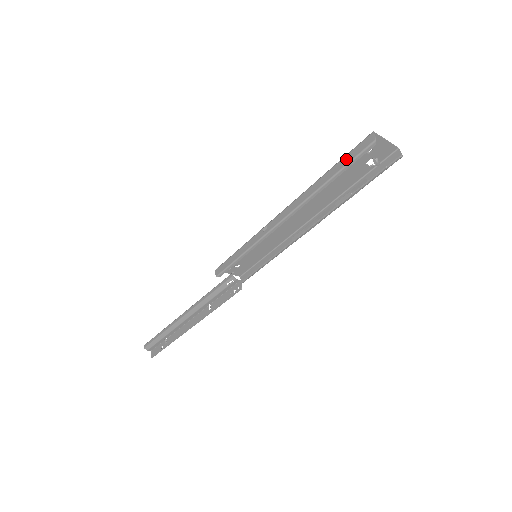
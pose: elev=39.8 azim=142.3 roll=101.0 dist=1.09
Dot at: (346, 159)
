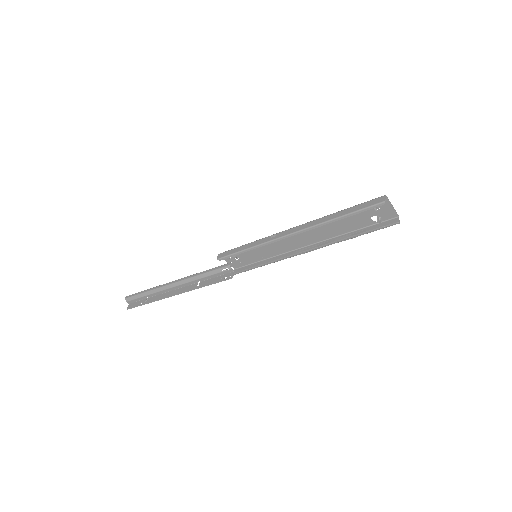
Dot at: (358, 207)
